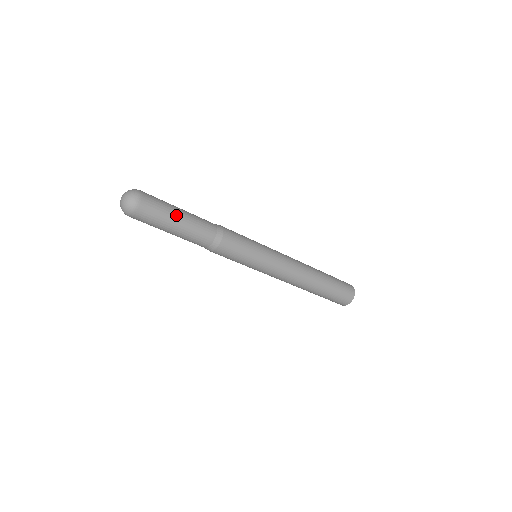
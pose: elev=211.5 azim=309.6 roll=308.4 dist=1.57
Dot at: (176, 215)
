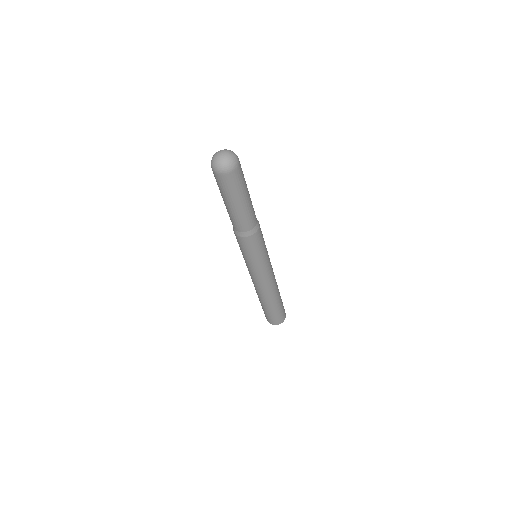
Dot at: (244, 197)
